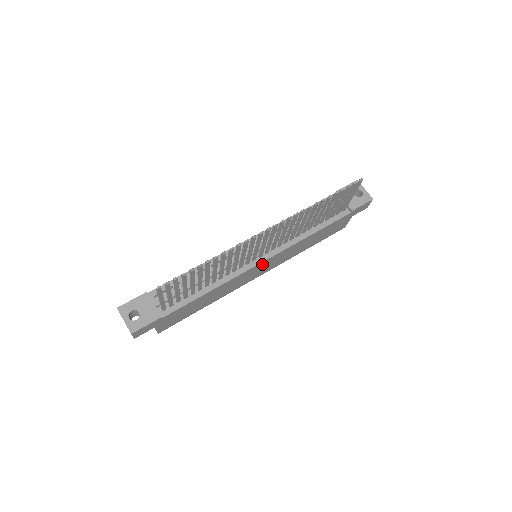
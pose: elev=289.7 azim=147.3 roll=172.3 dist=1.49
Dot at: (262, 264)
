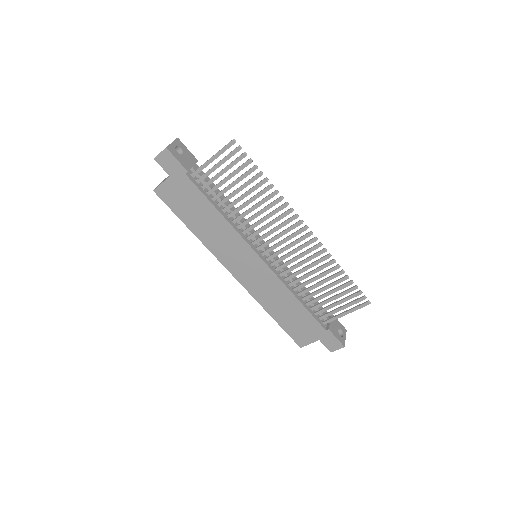
Dot at: (255, 260)
